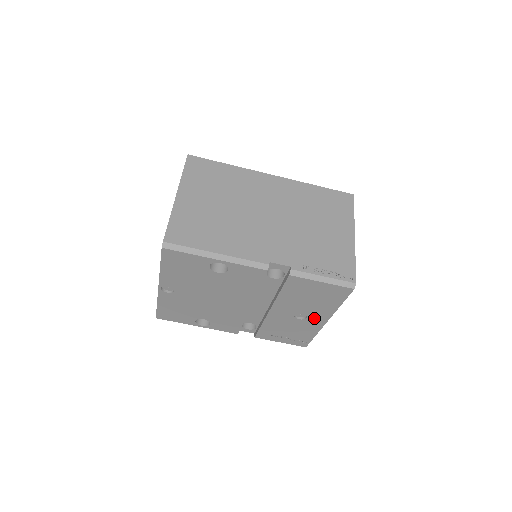
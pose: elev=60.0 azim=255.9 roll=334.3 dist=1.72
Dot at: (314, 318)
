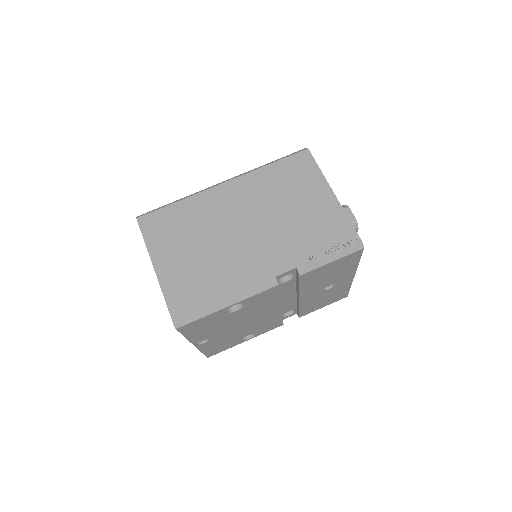
Dot at: (341, 281)
